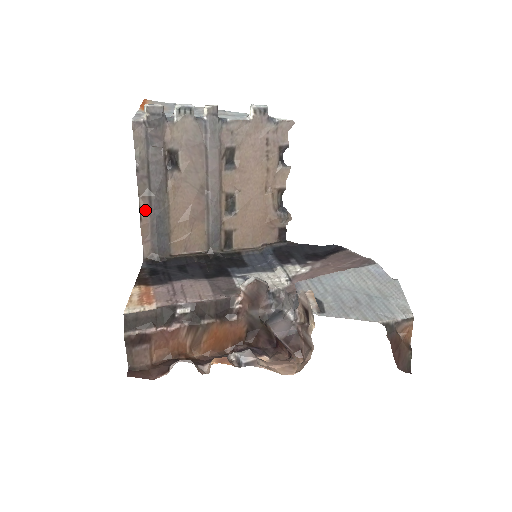
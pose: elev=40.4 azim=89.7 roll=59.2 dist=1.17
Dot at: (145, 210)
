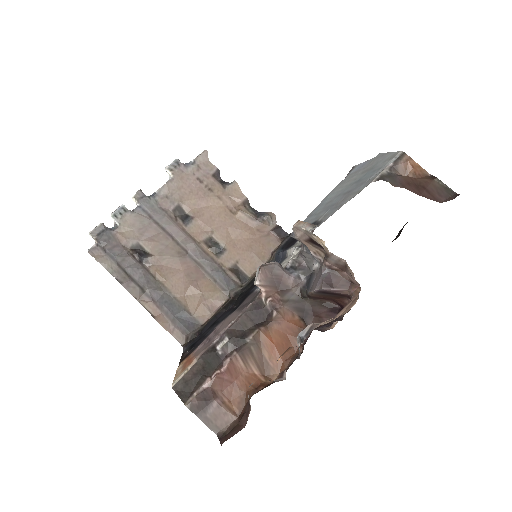
Dot at: (151, 307)
